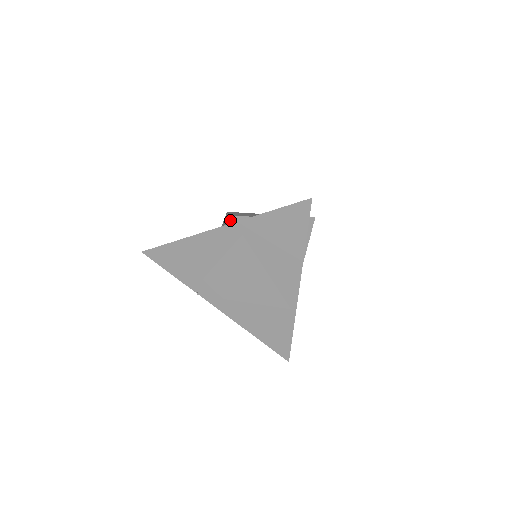
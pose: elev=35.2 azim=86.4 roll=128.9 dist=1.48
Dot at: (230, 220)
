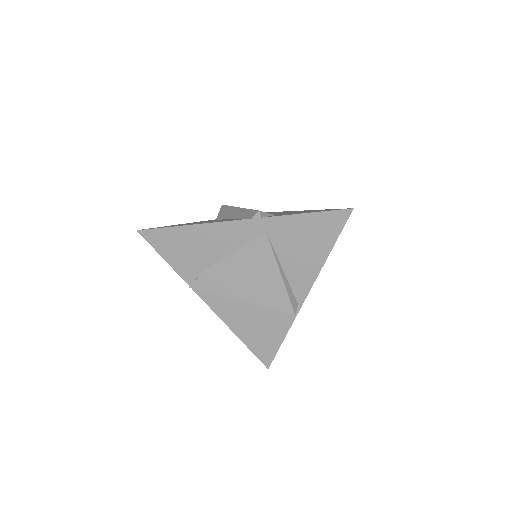
Dot at: (257, 214)
